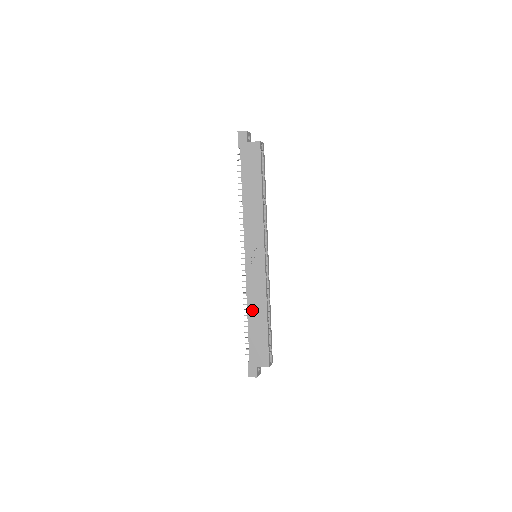
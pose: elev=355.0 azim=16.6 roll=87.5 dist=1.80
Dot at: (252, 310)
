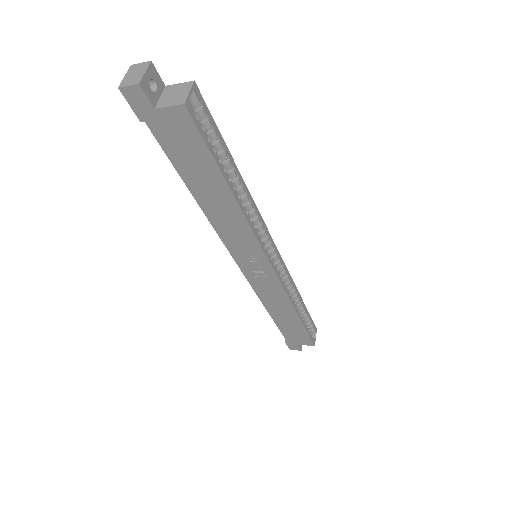
Dot at: (273, 310)
